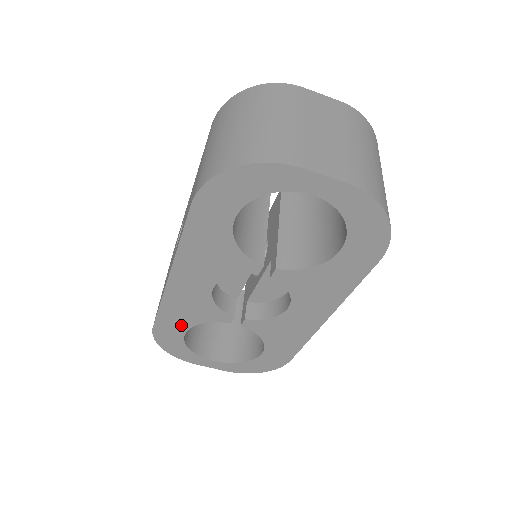
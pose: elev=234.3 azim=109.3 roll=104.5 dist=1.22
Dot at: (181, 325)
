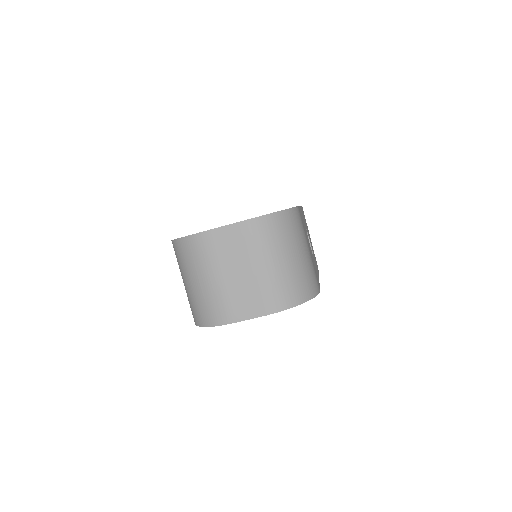
Dot at: occluded
